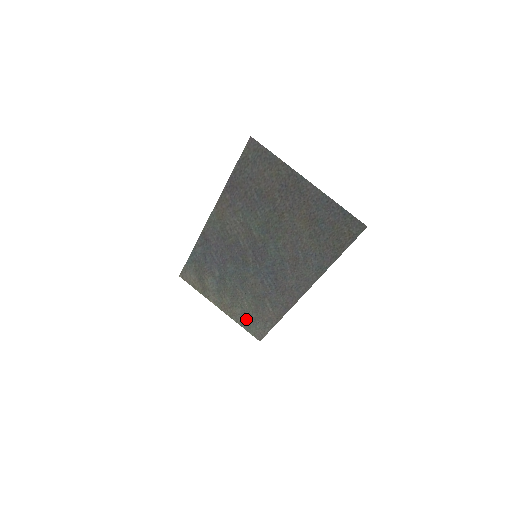
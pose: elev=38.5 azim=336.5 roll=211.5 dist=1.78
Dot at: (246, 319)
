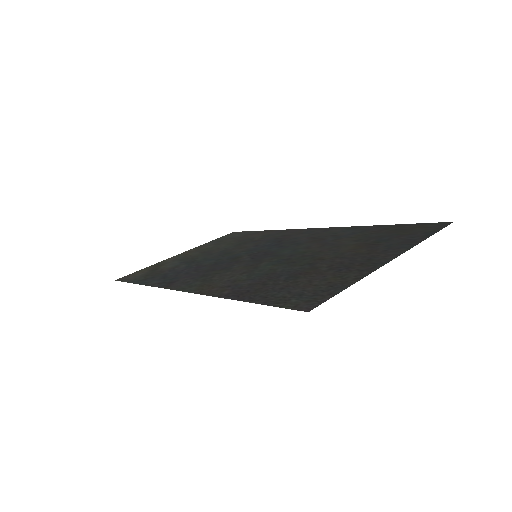
Dot at: (219, 242)
